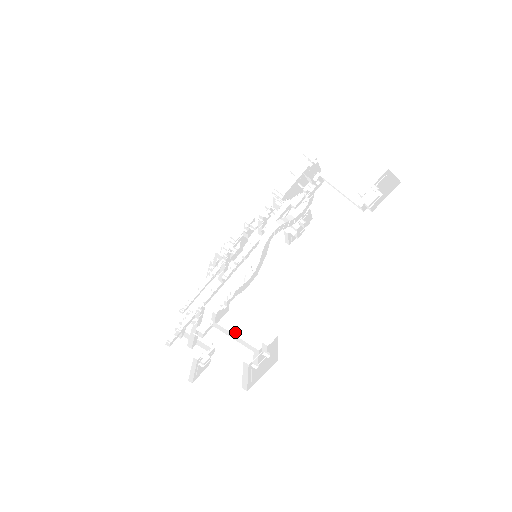
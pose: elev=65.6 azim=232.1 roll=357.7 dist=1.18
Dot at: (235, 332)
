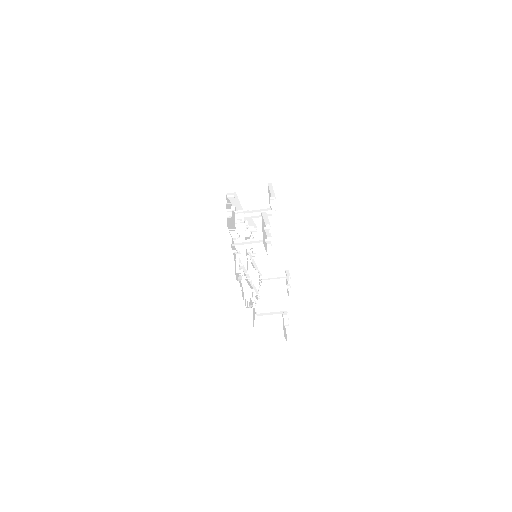
Dot at: (269, 314)
